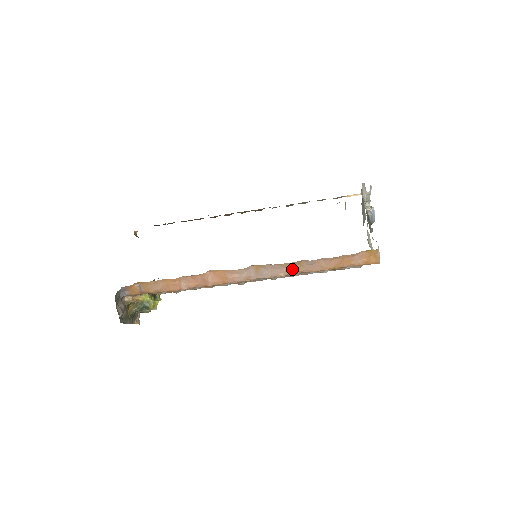
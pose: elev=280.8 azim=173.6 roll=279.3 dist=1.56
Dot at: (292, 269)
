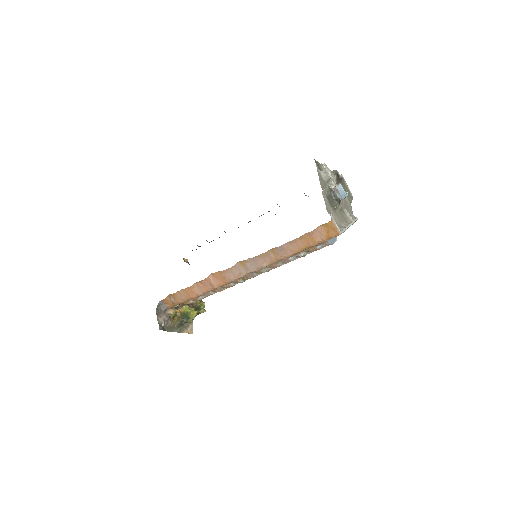
Dot at: (269, 258)
